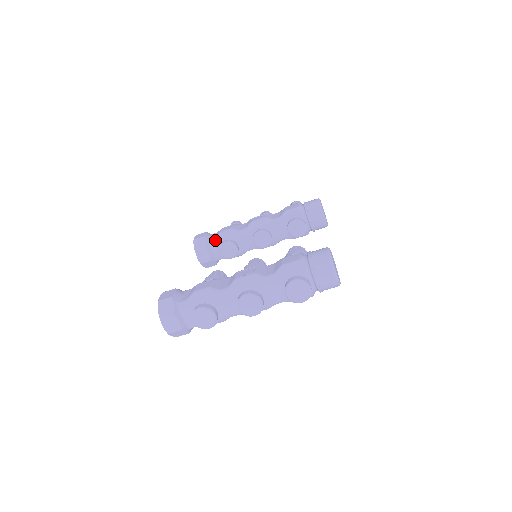
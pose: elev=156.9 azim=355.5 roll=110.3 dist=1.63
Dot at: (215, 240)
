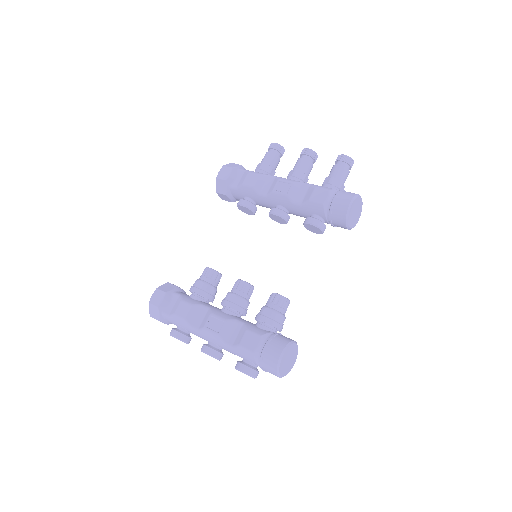
Dot at: (236, 190)
